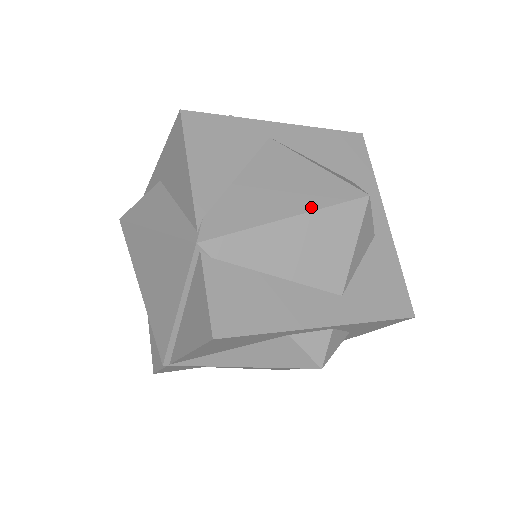
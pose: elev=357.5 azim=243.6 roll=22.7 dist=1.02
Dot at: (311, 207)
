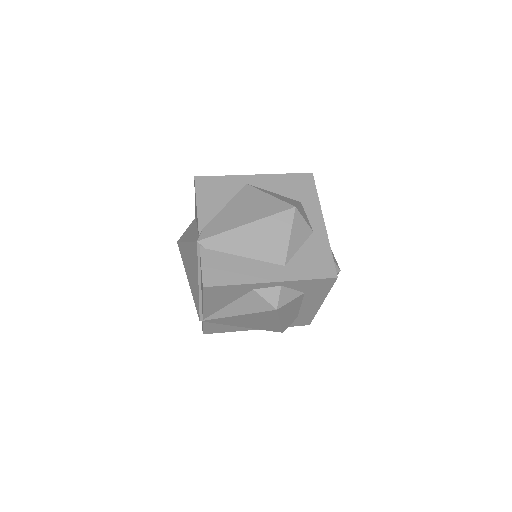
Dot at: (260, 217)
